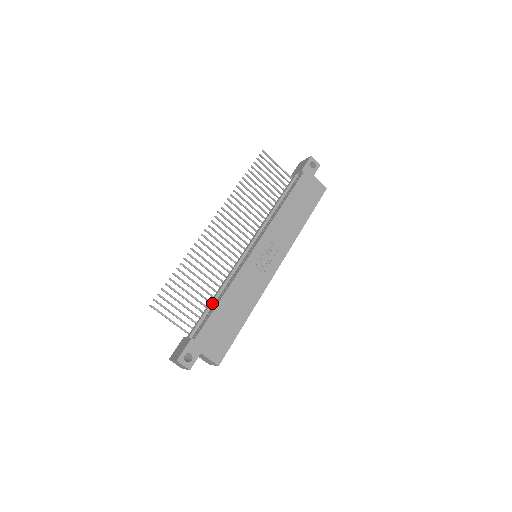
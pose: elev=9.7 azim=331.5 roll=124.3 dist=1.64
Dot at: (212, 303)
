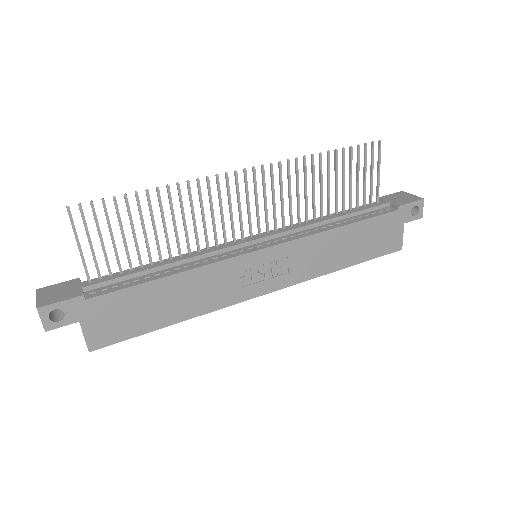
Dot at: (152, 270)
